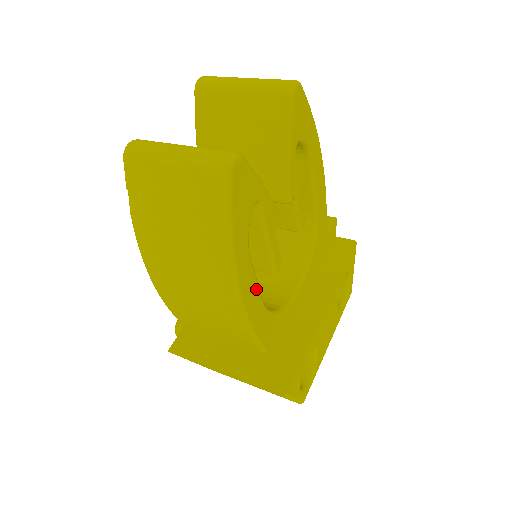
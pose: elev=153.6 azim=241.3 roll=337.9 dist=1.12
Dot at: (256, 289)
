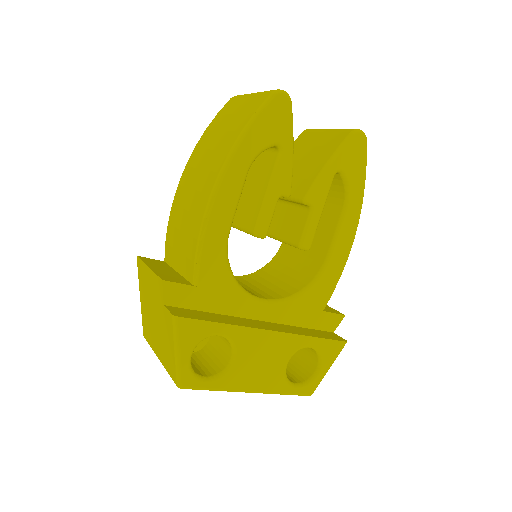
Dot at: (232, 207)
